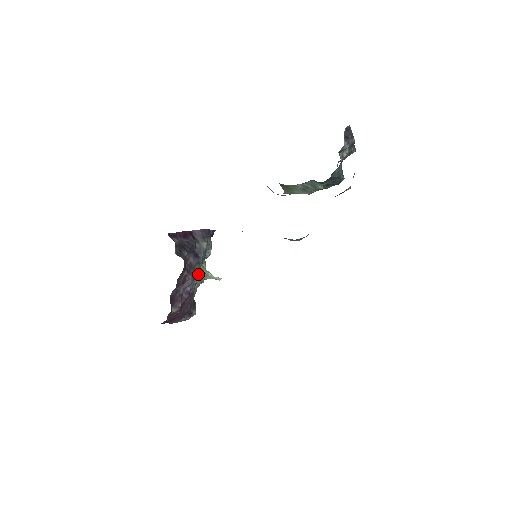
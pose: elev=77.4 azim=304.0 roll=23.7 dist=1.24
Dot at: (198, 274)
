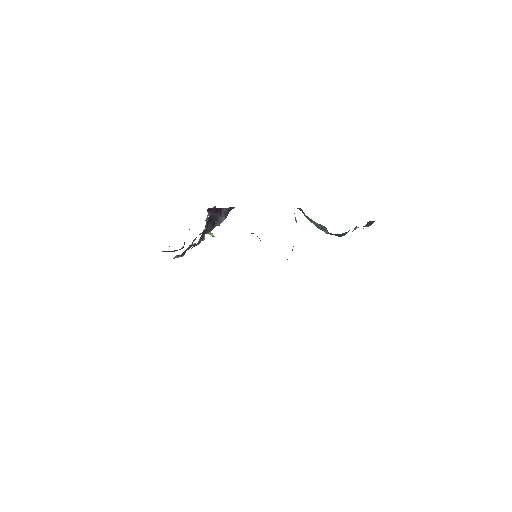
Dot at: occluded
